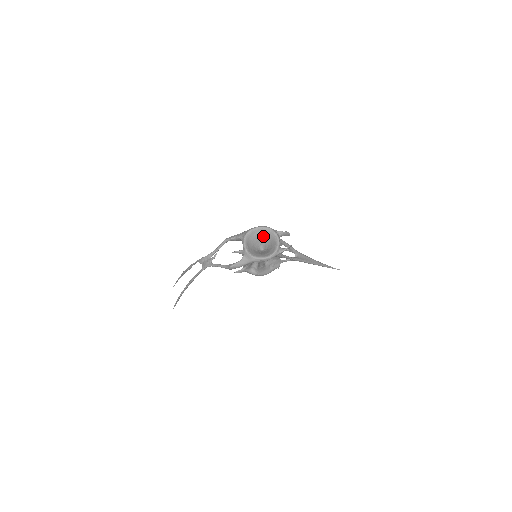
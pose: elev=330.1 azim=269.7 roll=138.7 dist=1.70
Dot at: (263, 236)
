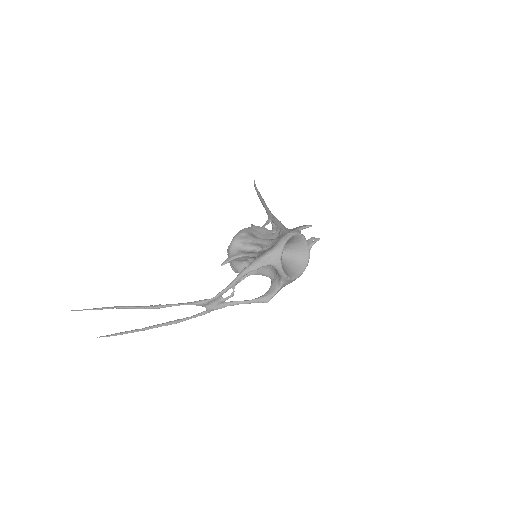
Dot at: occluded
